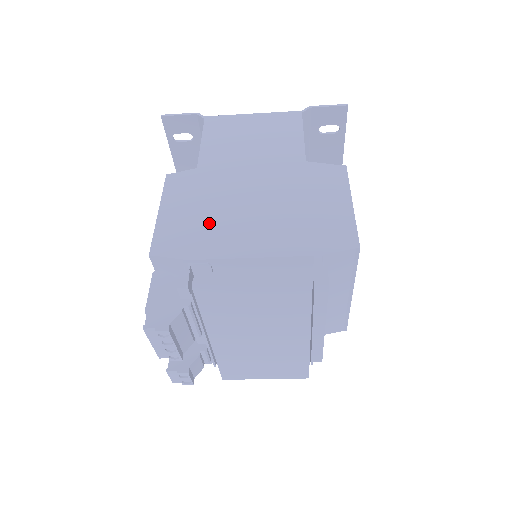
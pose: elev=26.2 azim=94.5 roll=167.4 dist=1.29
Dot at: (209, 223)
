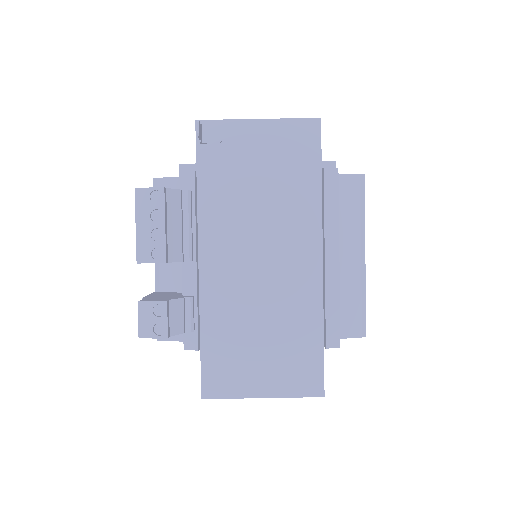
Dot at: occluded
